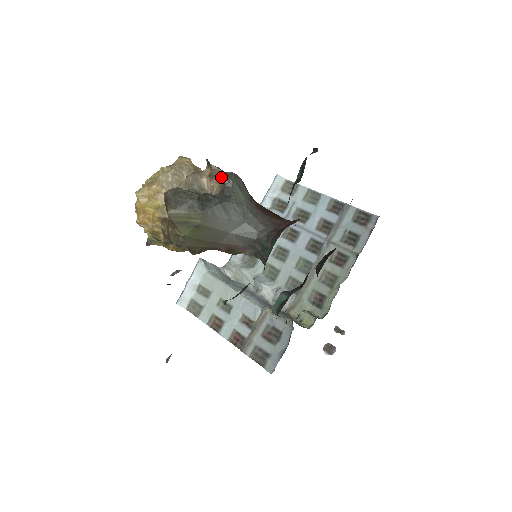
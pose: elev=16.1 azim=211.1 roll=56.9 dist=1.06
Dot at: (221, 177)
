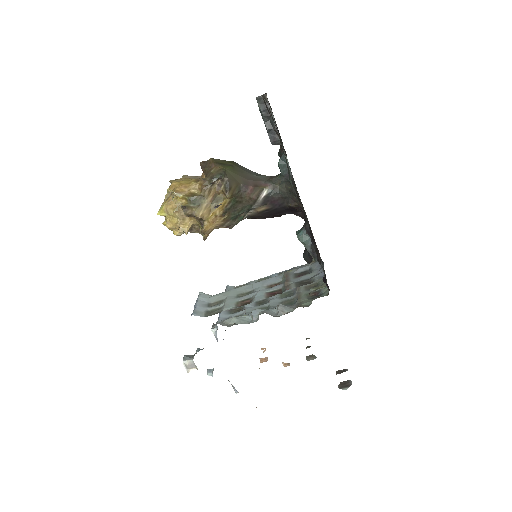
Dot at: occluded
